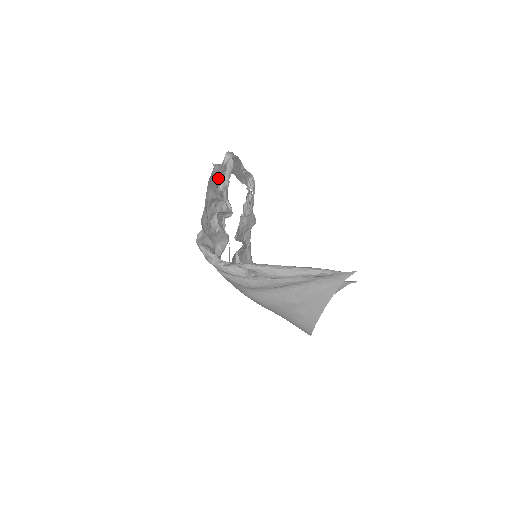
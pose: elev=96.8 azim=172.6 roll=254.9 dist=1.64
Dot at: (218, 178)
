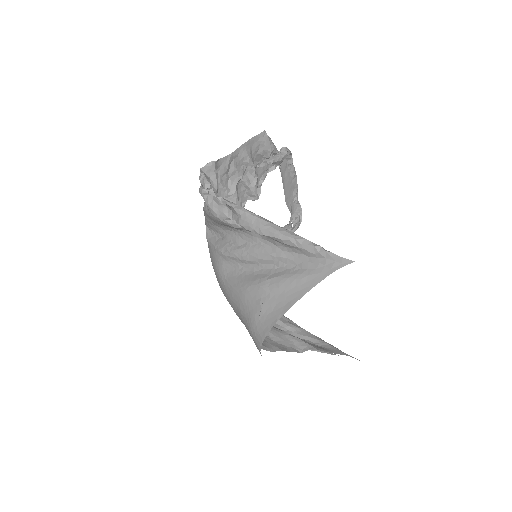
Dot at: (263, 152)
